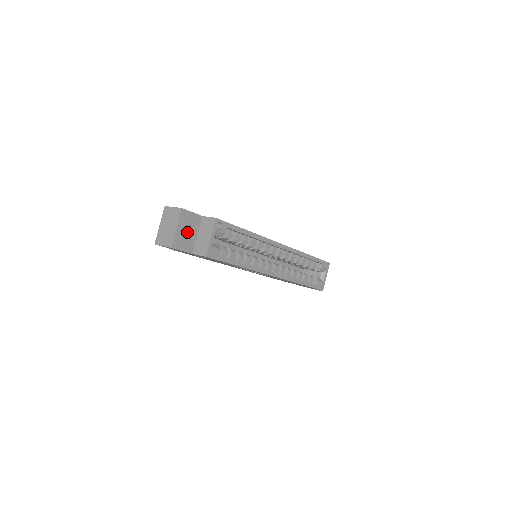
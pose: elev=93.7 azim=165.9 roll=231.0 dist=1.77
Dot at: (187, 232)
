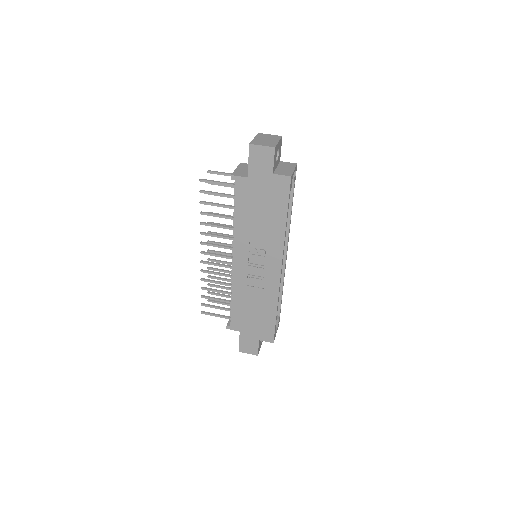
Dot at: occluded
